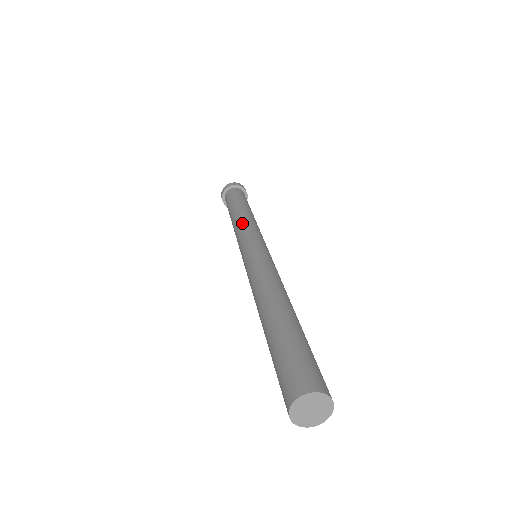
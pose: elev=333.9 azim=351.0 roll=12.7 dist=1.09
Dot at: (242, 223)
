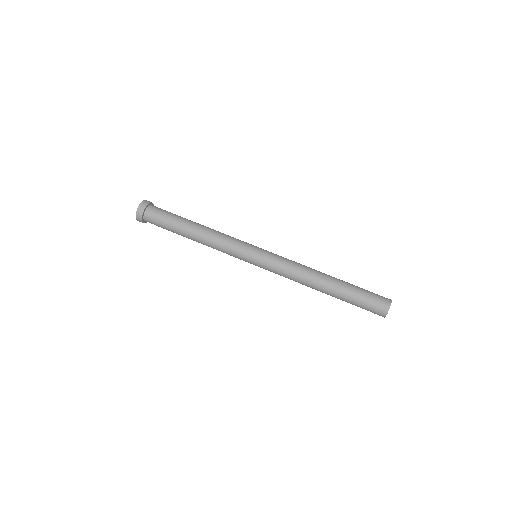
Dot at: (222, 236)
